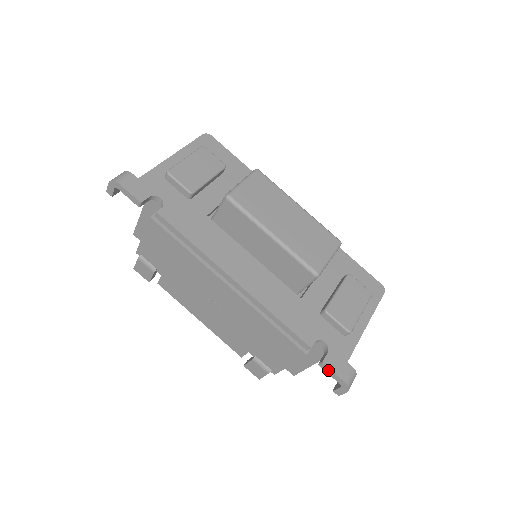
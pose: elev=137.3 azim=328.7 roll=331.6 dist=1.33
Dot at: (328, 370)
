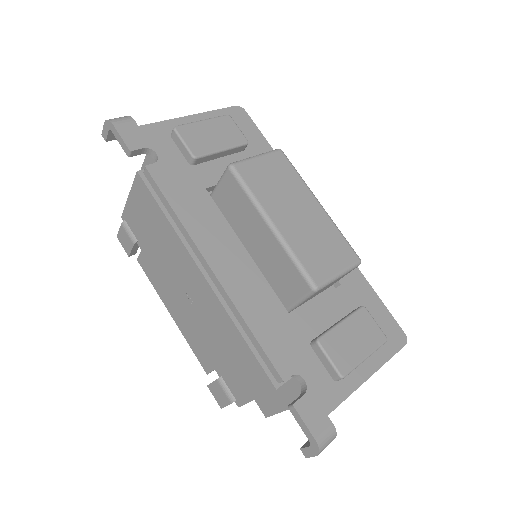
Dot at: (298, 417)
